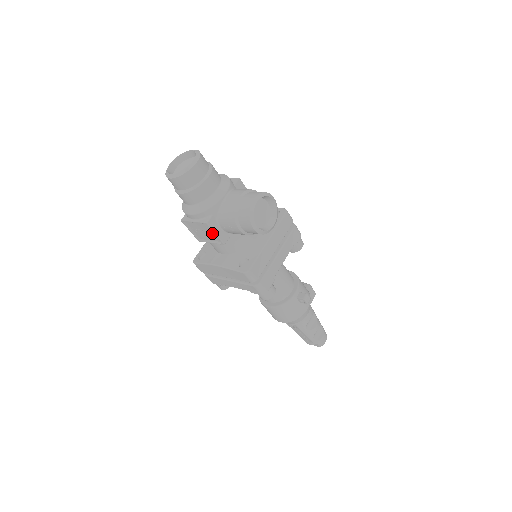
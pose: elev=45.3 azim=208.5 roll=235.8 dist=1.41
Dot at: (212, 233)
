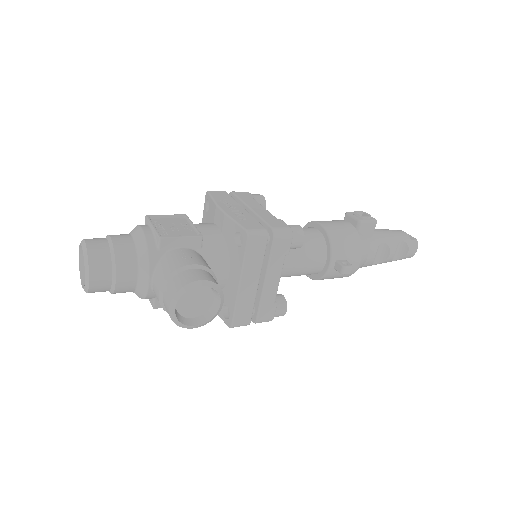
Dot at: occluded
